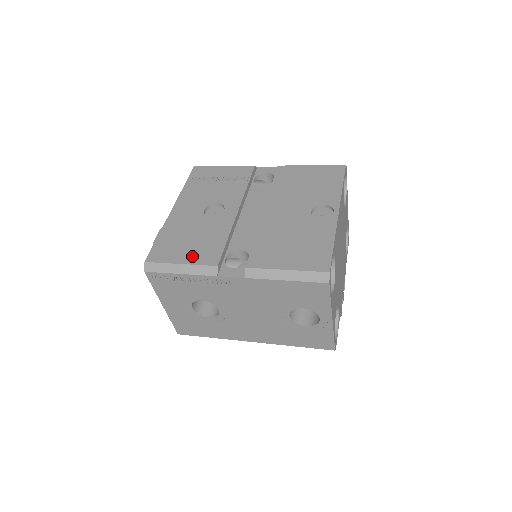
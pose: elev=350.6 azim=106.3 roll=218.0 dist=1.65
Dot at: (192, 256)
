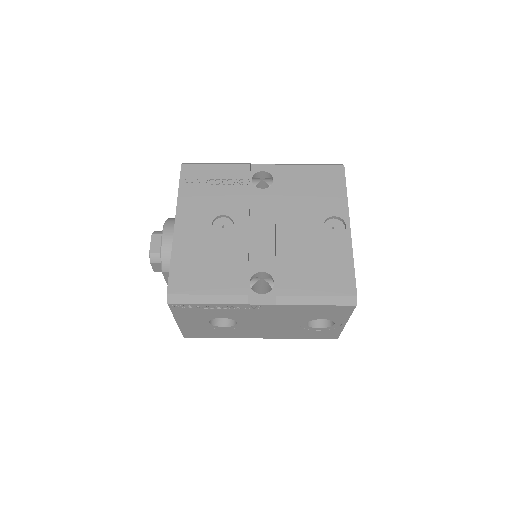
Dot at: (217, 284)
